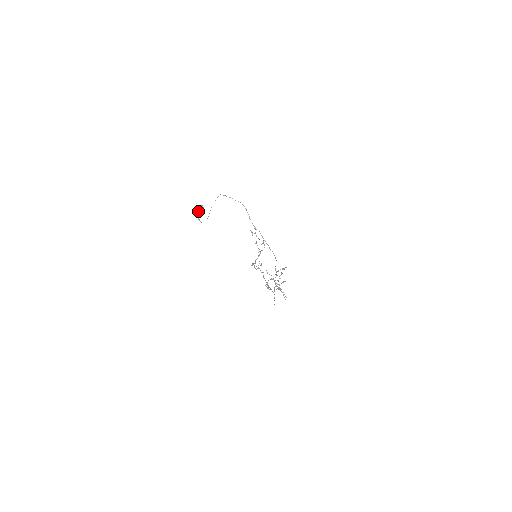
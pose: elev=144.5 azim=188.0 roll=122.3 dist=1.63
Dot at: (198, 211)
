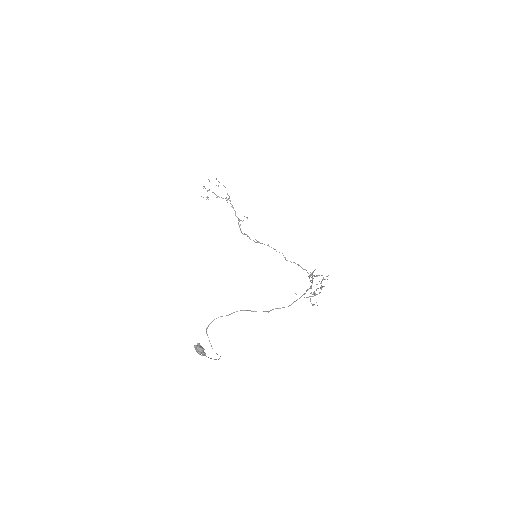
Dot at: occluded
